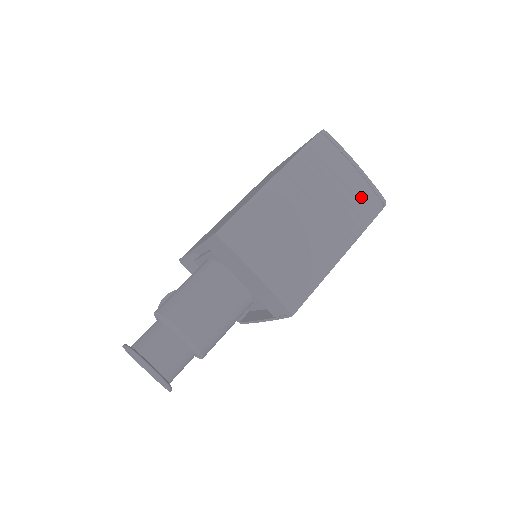
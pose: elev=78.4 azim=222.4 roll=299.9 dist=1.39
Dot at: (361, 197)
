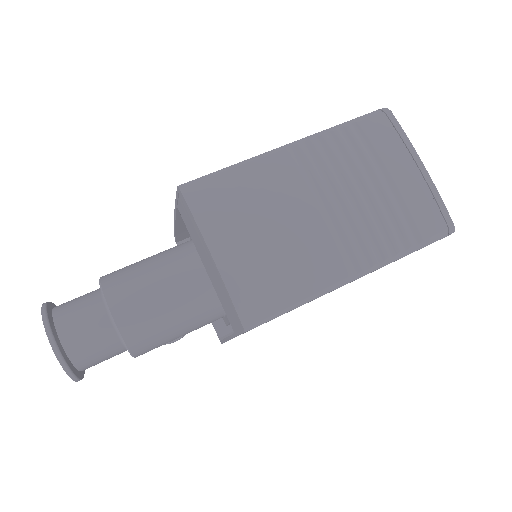
Dot at: (413, 207)
